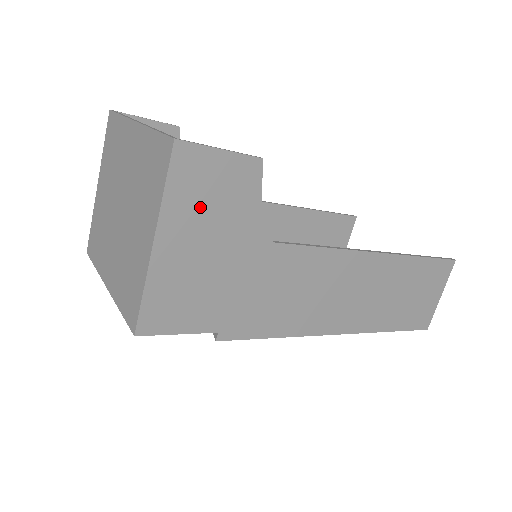
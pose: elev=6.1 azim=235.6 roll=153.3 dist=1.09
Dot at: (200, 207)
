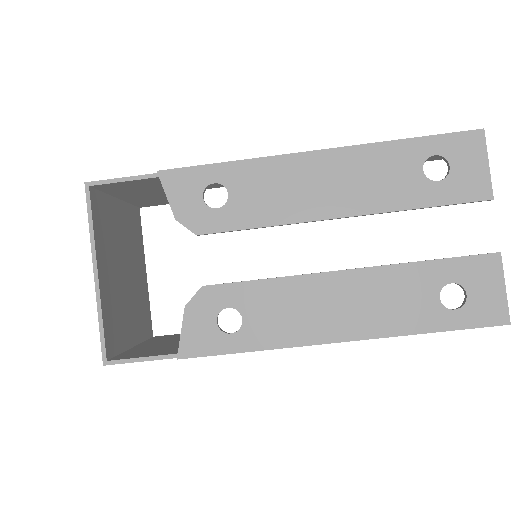
Dot at: occluded
